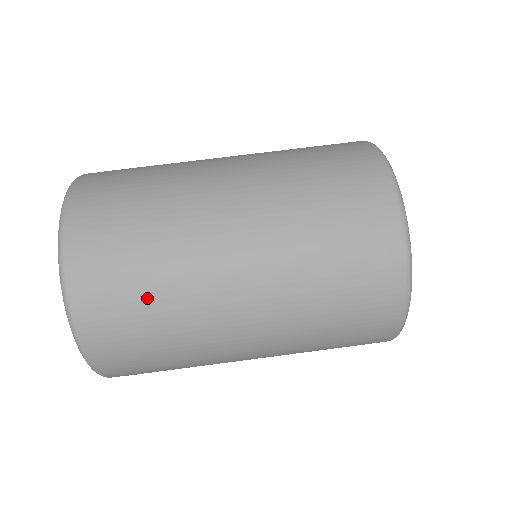
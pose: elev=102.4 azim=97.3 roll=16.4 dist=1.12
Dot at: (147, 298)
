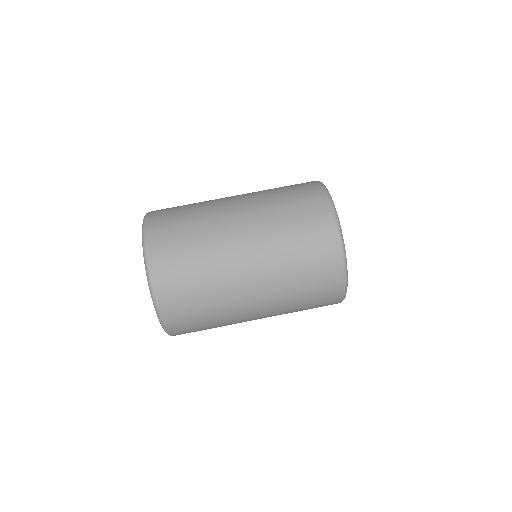
Dot at: (208, 323)
